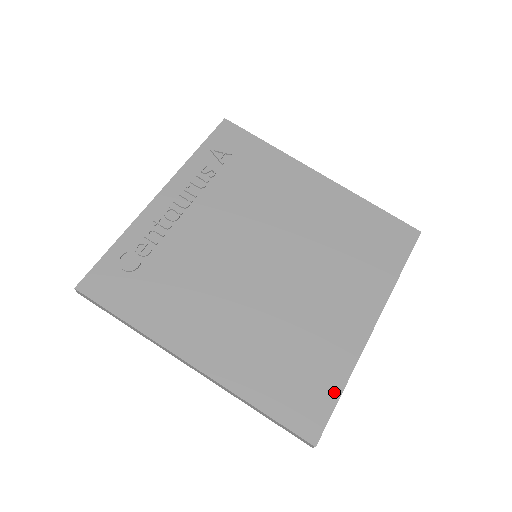
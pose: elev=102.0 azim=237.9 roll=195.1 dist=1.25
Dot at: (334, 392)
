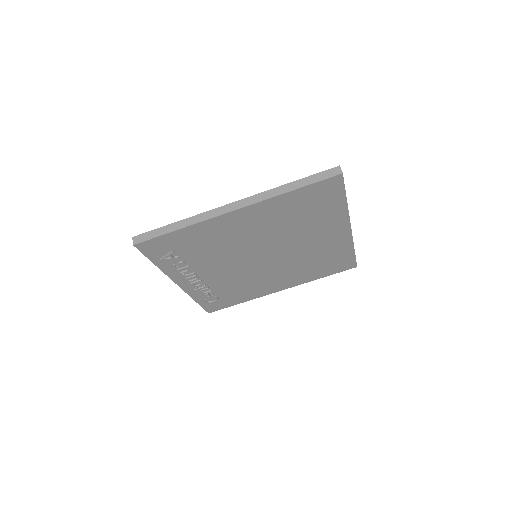
Dot at: (351, 255)
